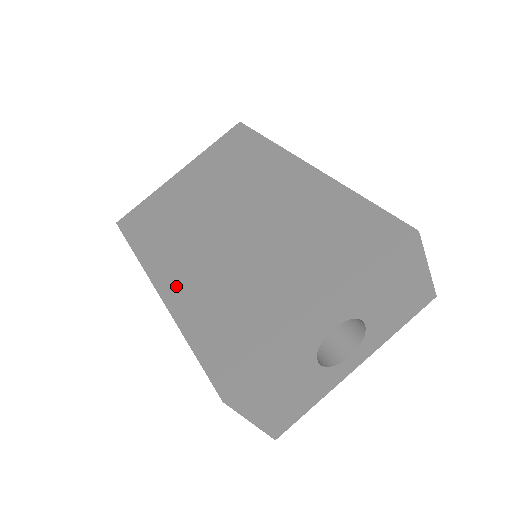
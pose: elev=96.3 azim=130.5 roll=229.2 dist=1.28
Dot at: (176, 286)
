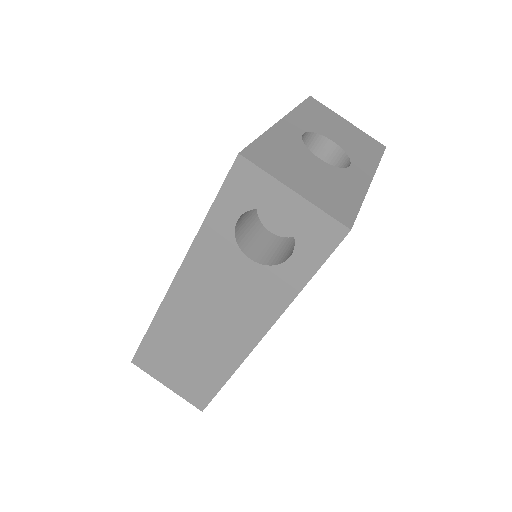
Dot at: occluded
